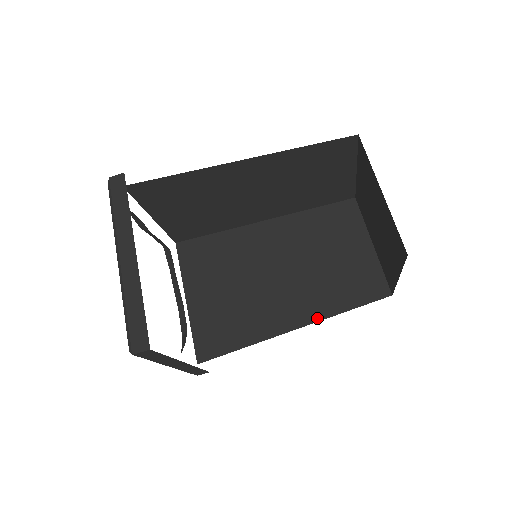
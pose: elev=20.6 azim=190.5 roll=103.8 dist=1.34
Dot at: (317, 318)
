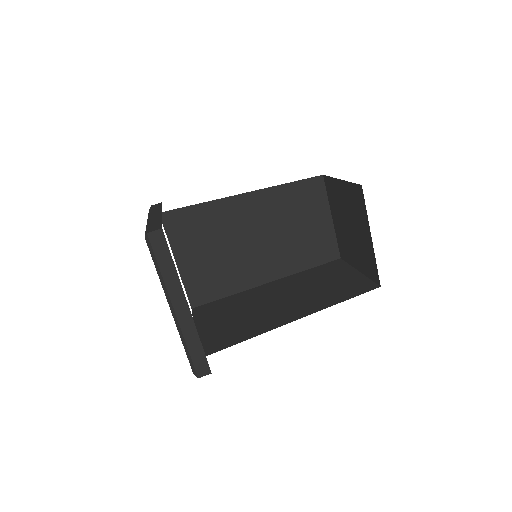
Dot at: (315, 311)
